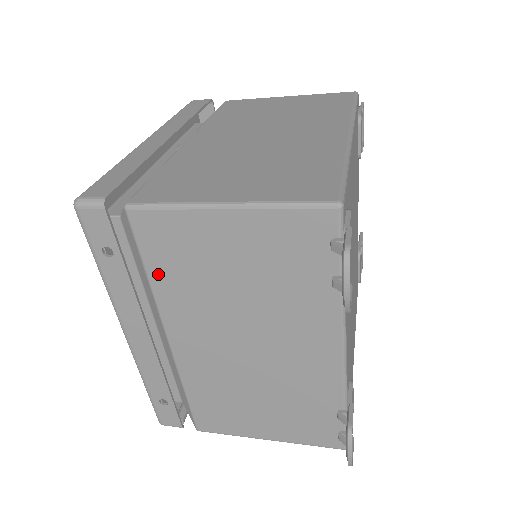
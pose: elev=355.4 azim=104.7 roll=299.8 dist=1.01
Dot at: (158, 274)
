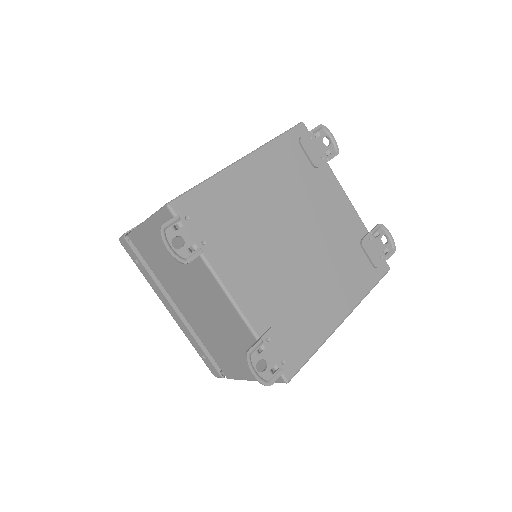
Dot at: (153, 268)
